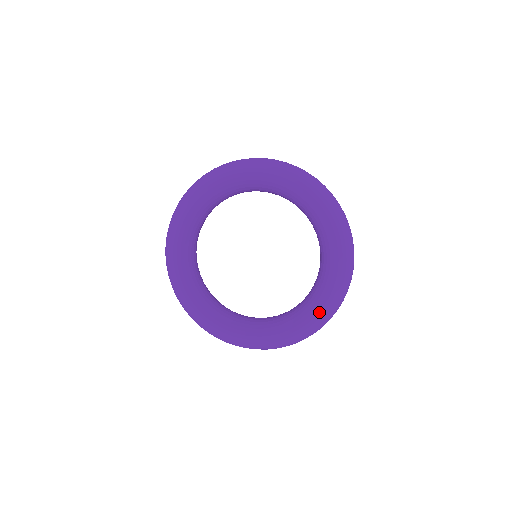
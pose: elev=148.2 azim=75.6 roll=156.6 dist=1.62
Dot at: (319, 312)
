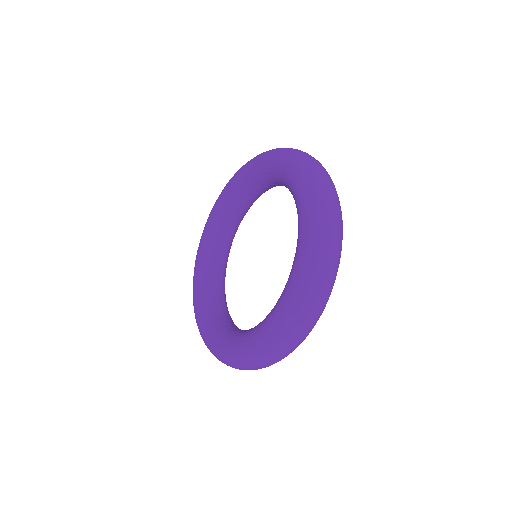
Dot at: (259, 337)
